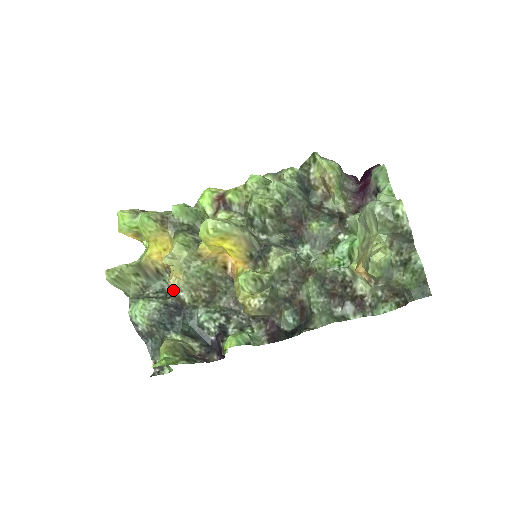
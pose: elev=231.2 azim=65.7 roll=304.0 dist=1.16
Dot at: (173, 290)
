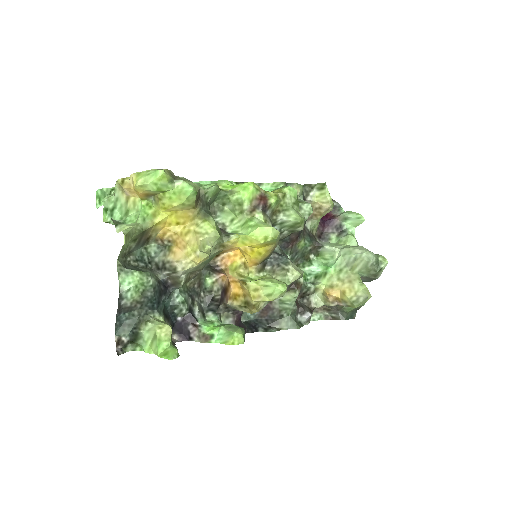
Dot at: (179, 271)
